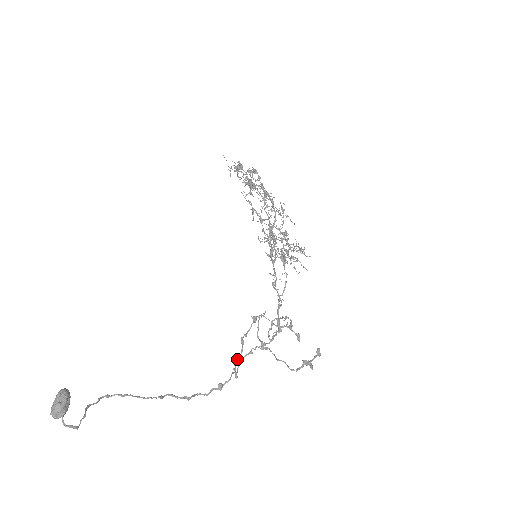
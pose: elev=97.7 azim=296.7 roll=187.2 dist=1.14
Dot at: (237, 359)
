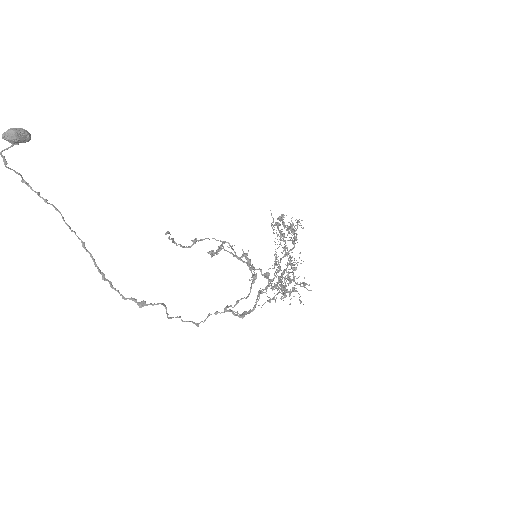
Dot at: (178, 244)
